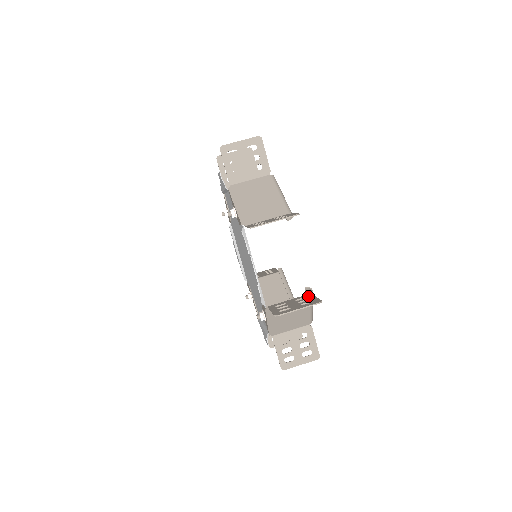
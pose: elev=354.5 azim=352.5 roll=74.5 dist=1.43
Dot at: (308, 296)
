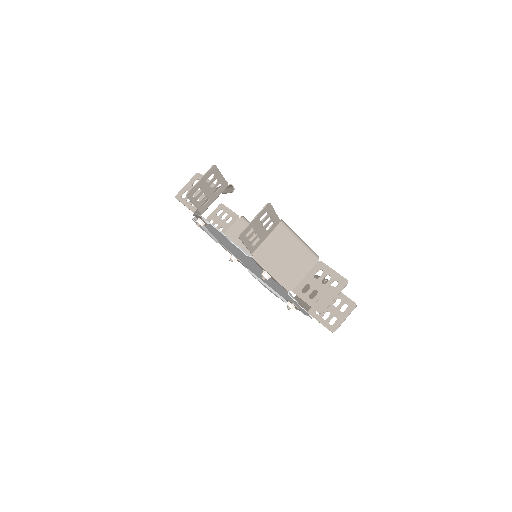
Dot at: (274, 221)
